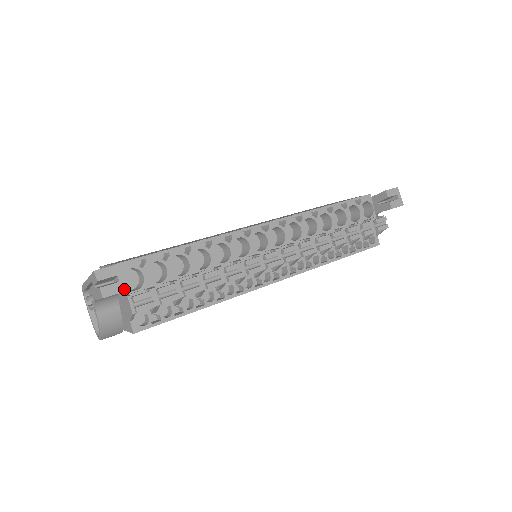
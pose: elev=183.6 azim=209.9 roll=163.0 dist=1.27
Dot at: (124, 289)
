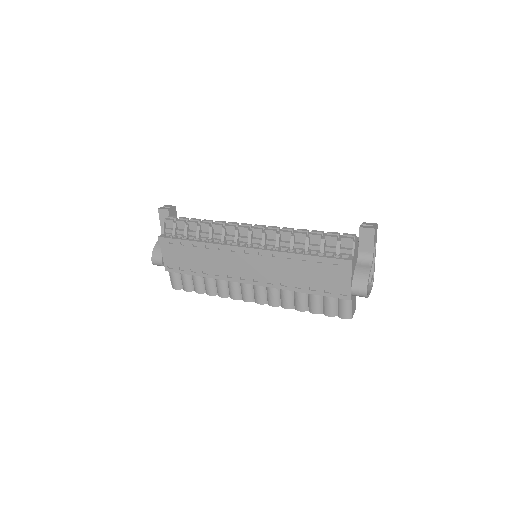
Dot at: (167, 209)
